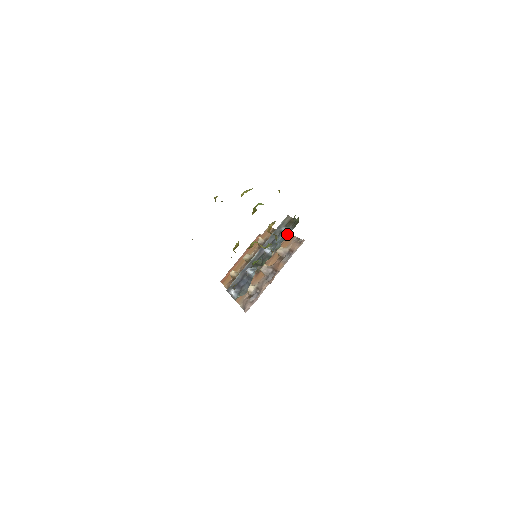
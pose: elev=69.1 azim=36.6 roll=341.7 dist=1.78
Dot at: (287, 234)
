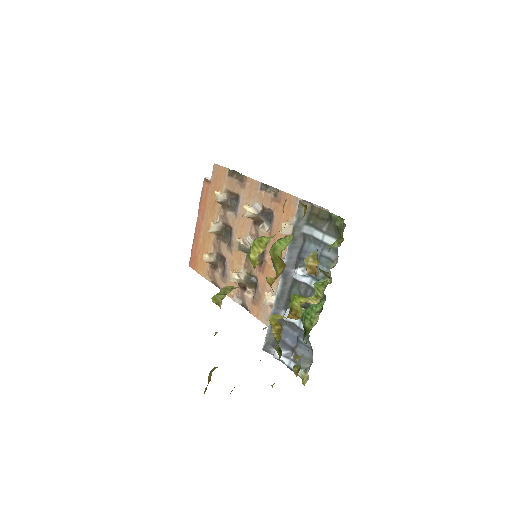
Dot at: (329, 247)
